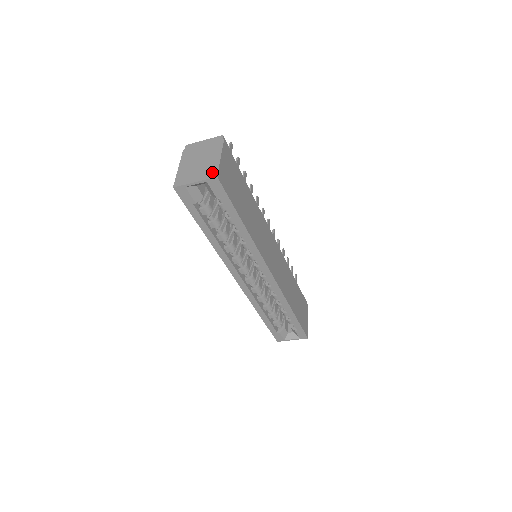
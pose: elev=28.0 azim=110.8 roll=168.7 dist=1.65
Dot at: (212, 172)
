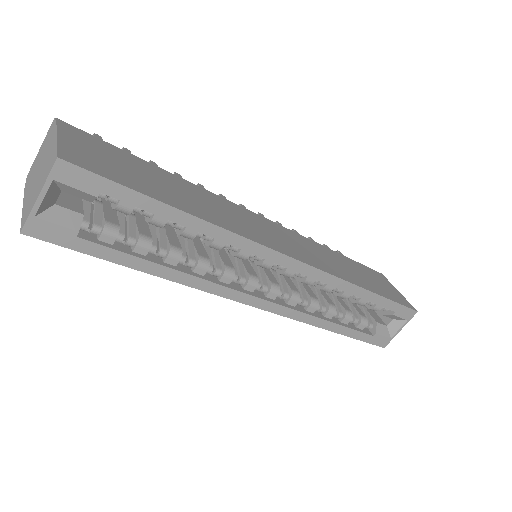
Dot at: (51, 161)
